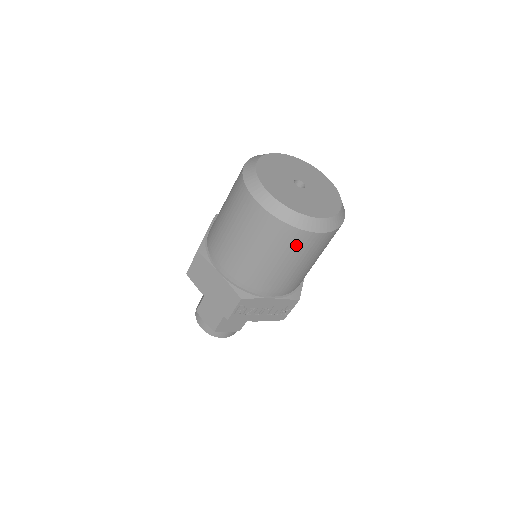
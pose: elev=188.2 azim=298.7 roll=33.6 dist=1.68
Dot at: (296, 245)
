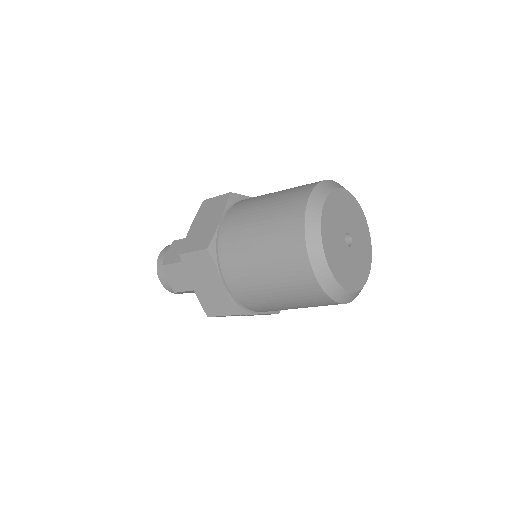
Dot at: (319, 304)
